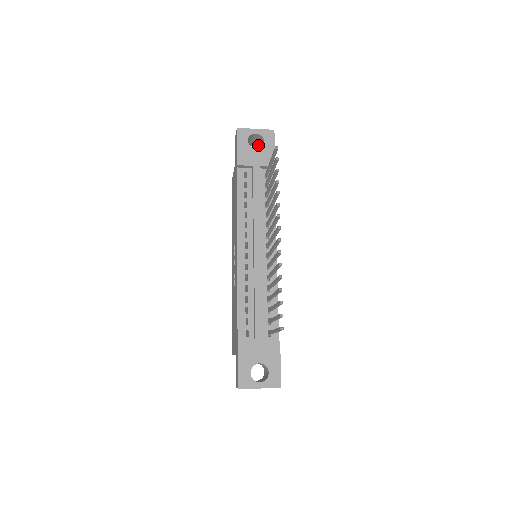
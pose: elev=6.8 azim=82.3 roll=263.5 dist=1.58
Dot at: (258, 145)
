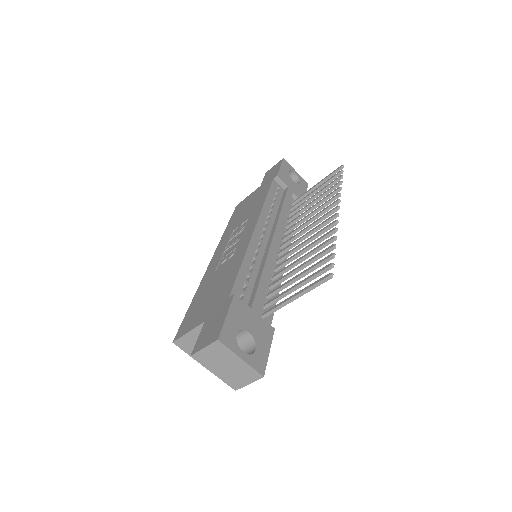
Dot at: occluded
